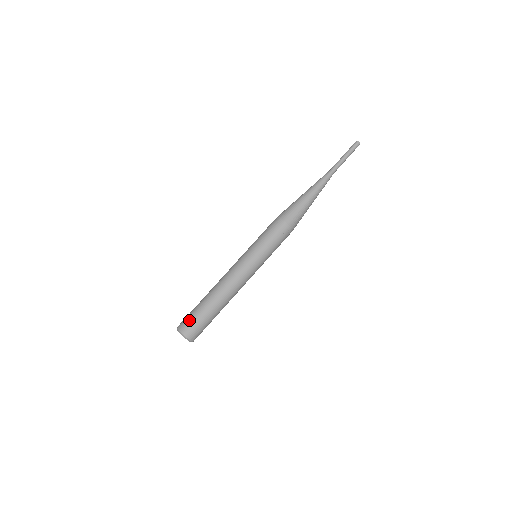
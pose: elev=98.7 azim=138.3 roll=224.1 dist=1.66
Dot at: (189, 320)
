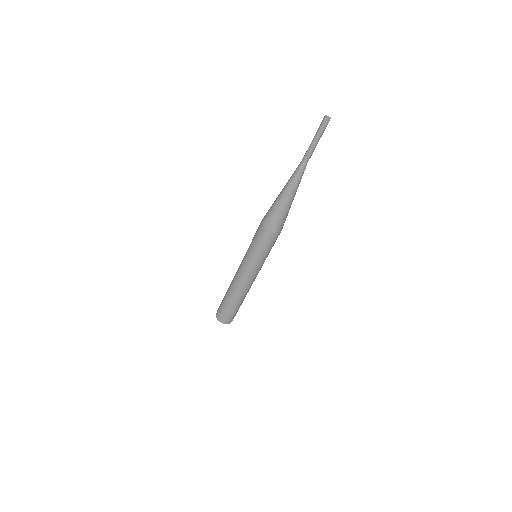
Dot at: (230, 317)
